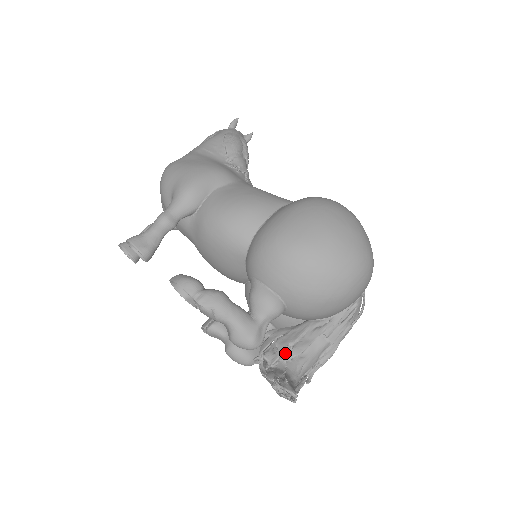
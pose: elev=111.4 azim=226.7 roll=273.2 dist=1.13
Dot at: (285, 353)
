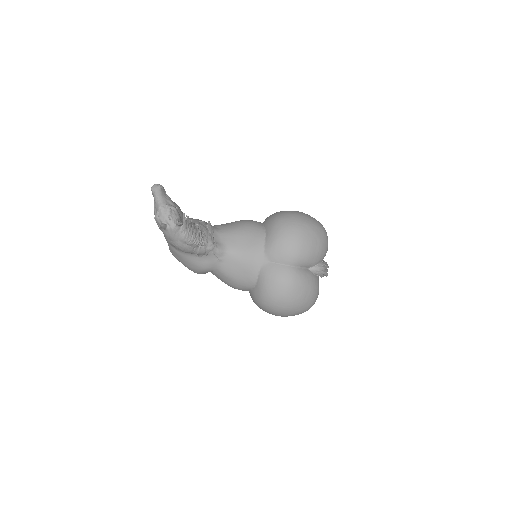
Dot at: occluded
